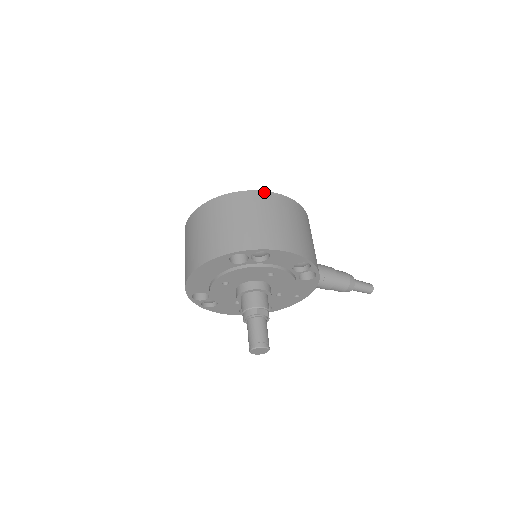
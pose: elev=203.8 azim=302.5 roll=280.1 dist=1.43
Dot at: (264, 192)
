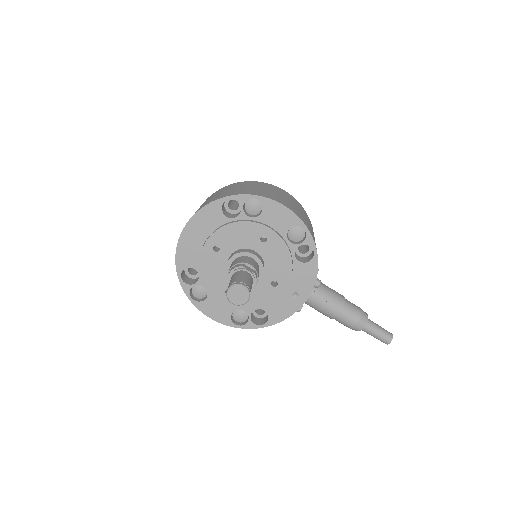
Dot at: occluded
